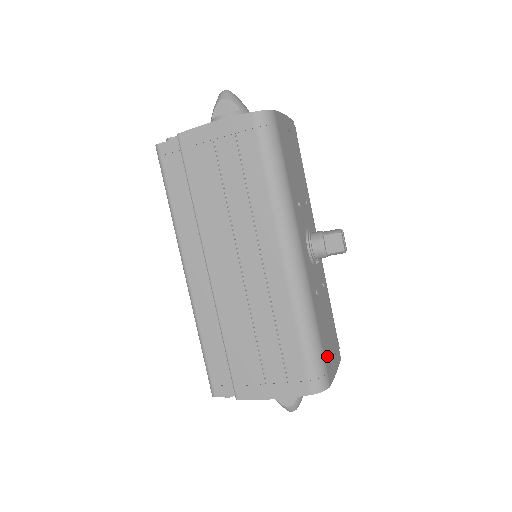
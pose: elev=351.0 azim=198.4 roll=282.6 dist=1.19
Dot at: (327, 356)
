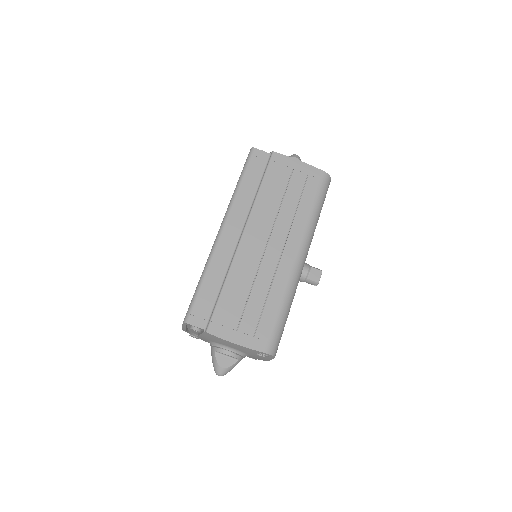
Dot at: occluded
